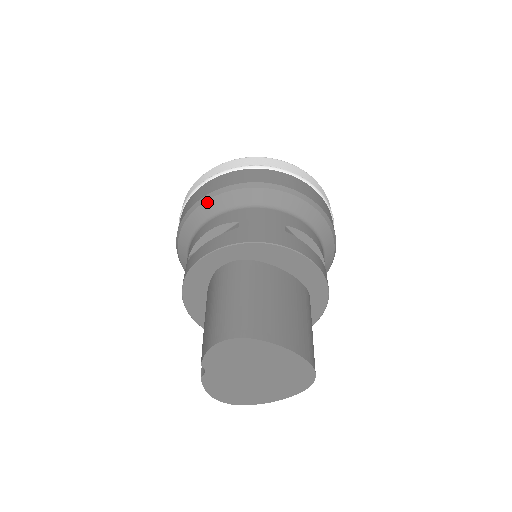
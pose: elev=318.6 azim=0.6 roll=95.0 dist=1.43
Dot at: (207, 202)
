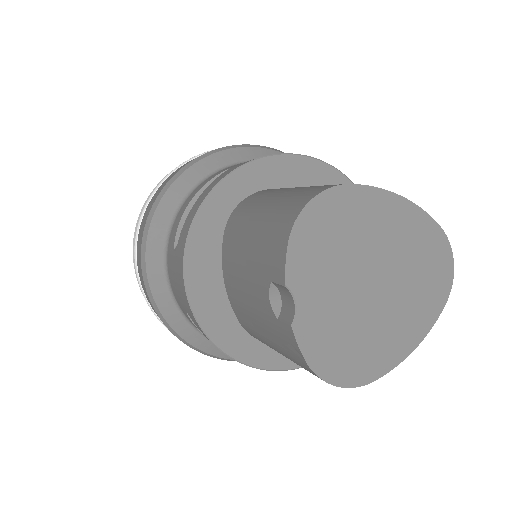
Dot at: (173, 185)
